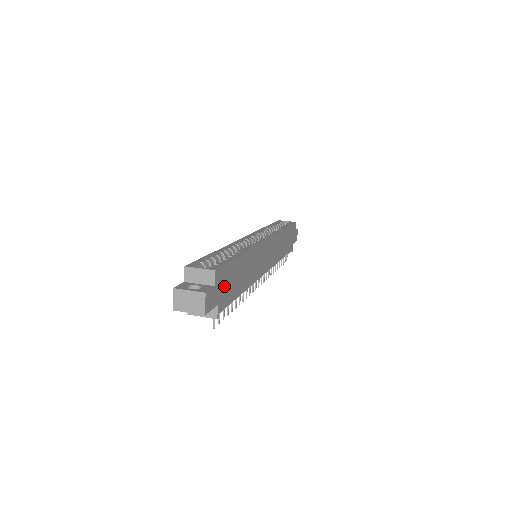
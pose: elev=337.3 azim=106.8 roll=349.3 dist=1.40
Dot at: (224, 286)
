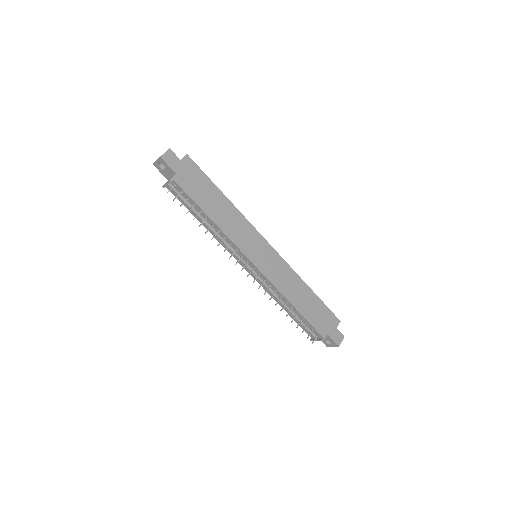
Dot at: (190, 176)
